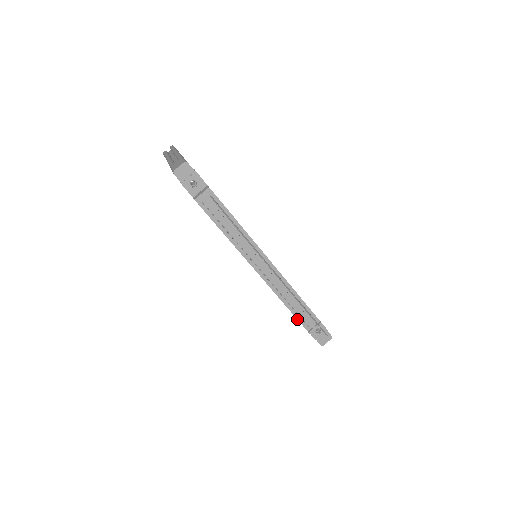
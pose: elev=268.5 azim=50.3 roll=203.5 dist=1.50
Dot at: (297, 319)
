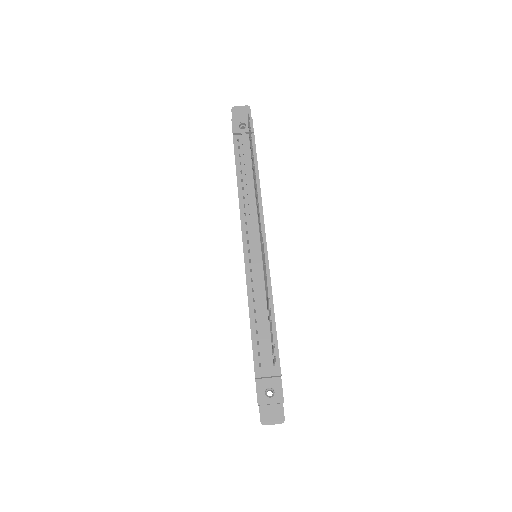
Dot at: (252, 342)
